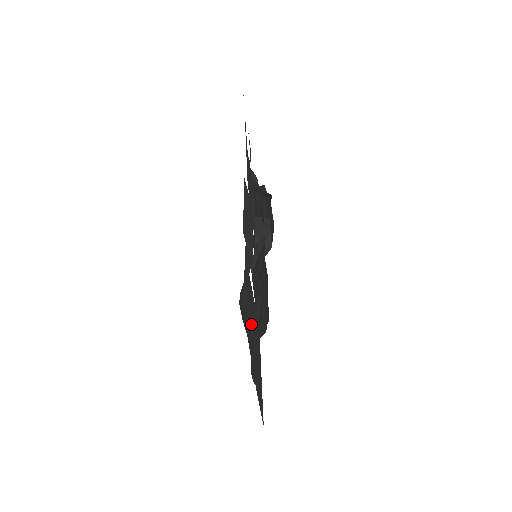
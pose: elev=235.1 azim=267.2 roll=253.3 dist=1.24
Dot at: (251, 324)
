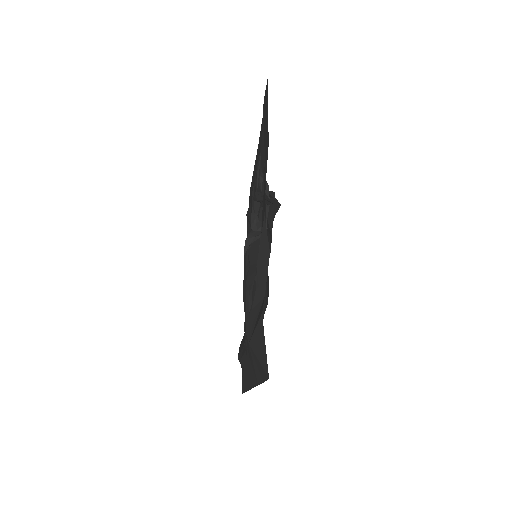
Dot at: (258, 365)
